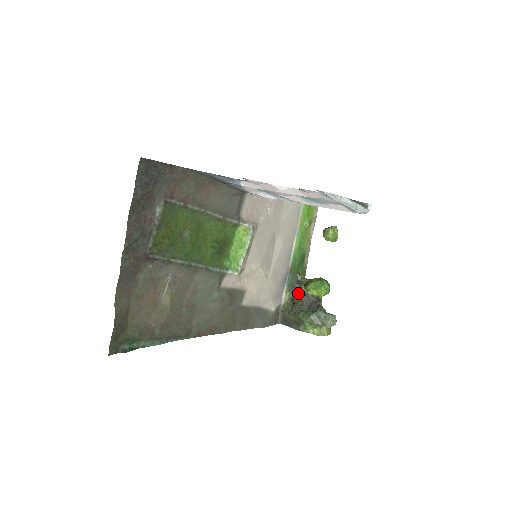
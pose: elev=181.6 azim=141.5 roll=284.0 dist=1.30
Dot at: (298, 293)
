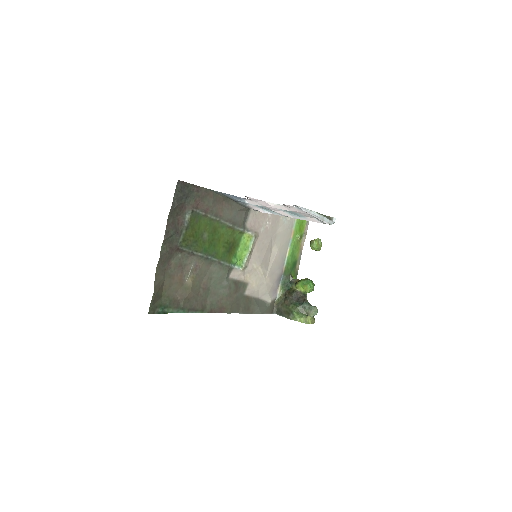
Dot at: (290, 290)
